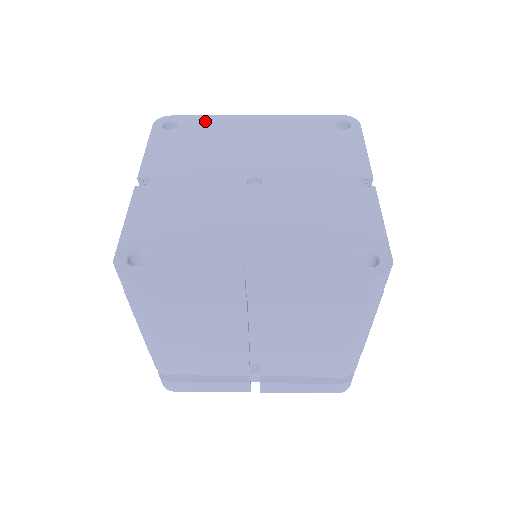
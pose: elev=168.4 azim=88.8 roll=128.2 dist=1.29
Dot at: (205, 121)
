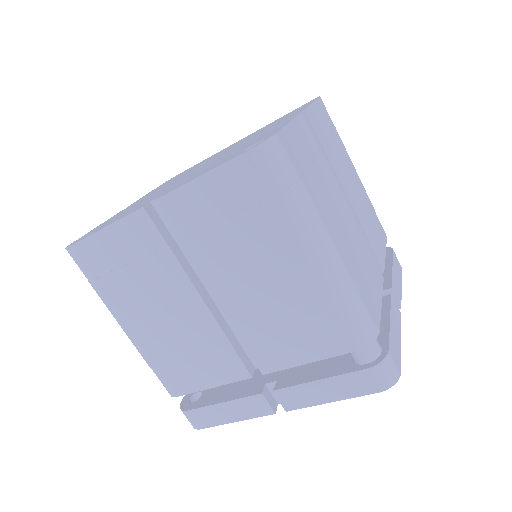
Dot at: occluded
